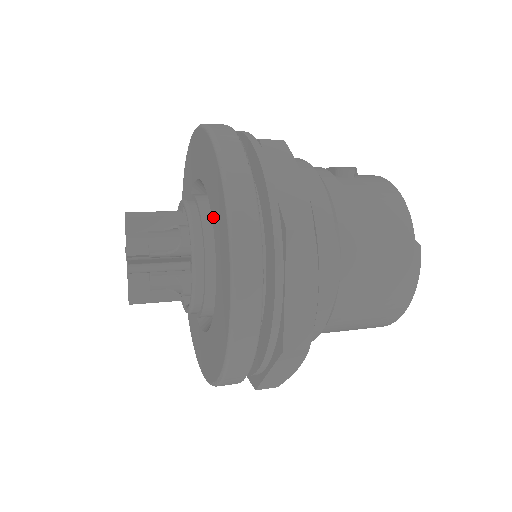
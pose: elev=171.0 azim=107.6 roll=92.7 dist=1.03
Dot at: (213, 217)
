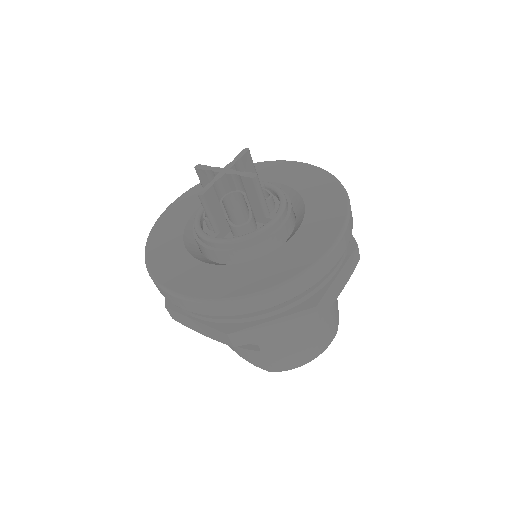
Dot at: (309, 205)
